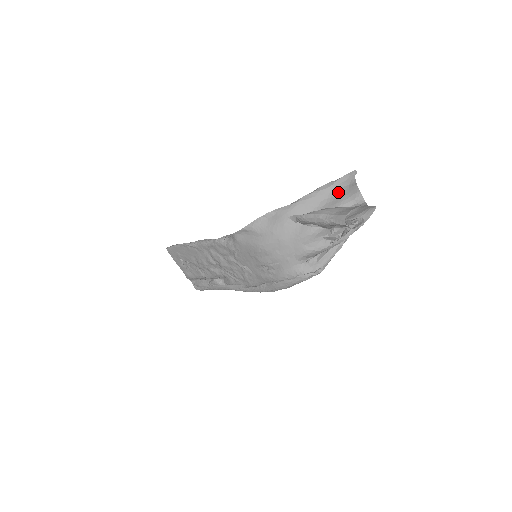
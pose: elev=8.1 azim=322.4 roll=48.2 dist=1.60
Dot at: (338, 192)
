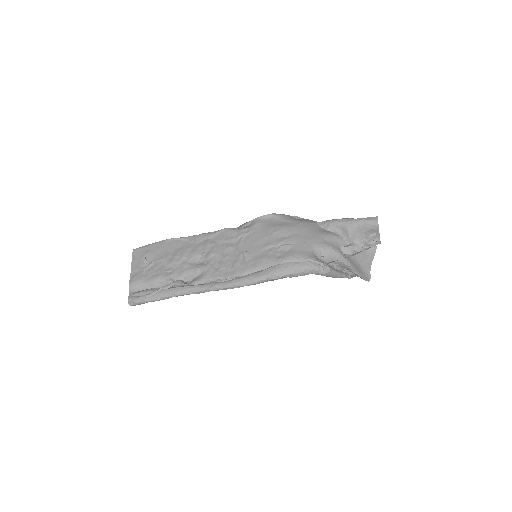
Dot at: occluded
